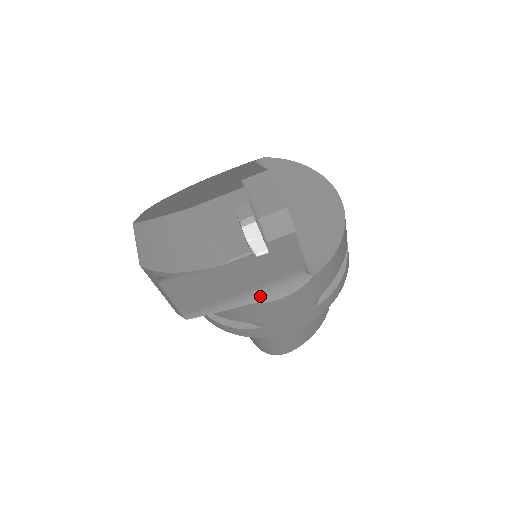
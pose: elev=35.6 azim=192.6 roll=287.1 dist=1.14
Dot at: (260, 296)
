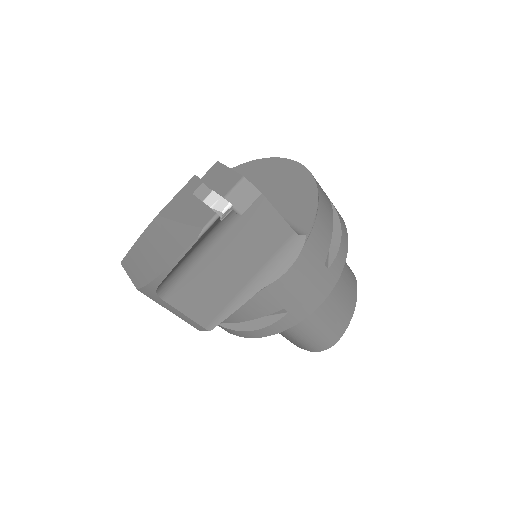
Dot at: (267, 277)
